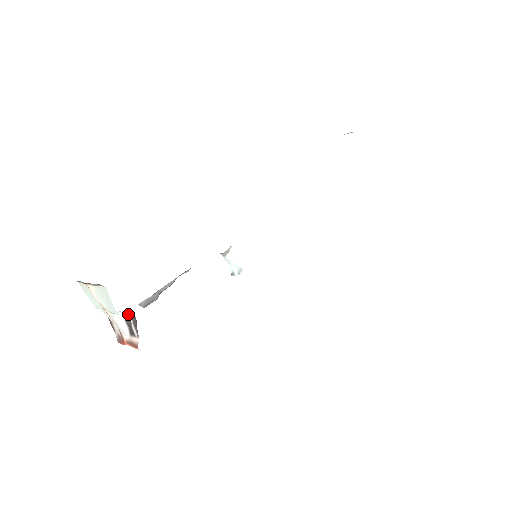
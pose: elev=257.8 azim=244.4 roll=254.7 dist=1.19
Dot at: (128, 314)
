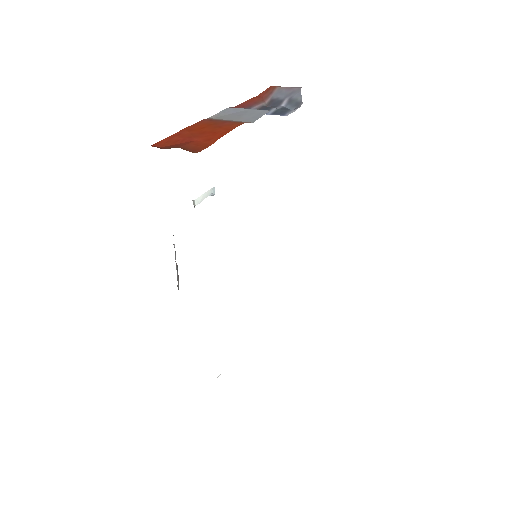
Dot at: occluded
